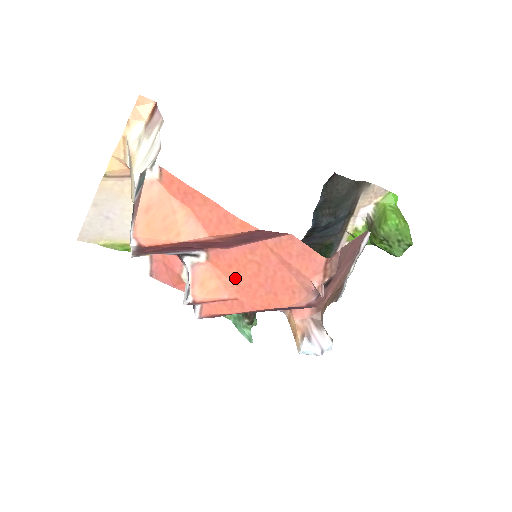
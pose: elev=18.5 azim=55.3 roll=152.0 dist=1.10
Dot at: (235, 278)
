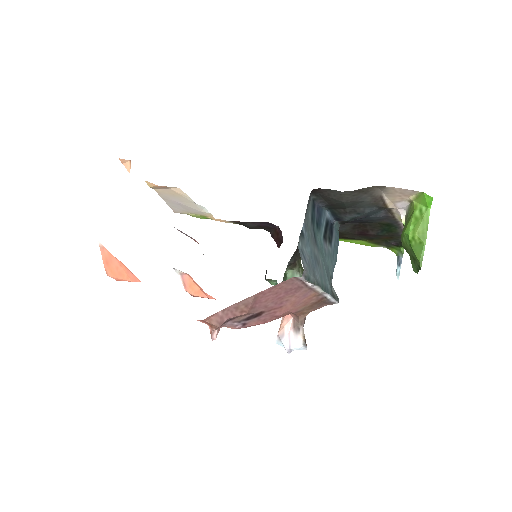
Dot at: occluded
